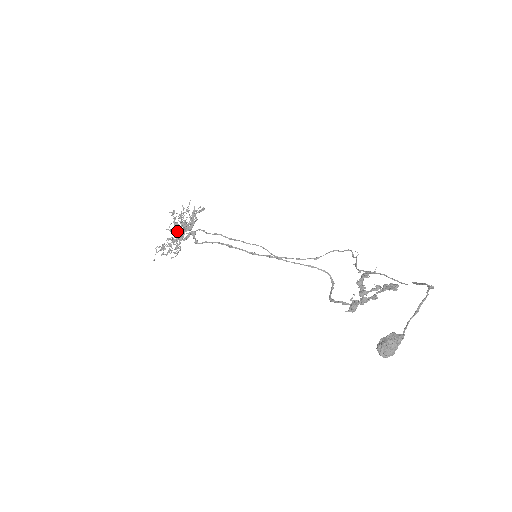
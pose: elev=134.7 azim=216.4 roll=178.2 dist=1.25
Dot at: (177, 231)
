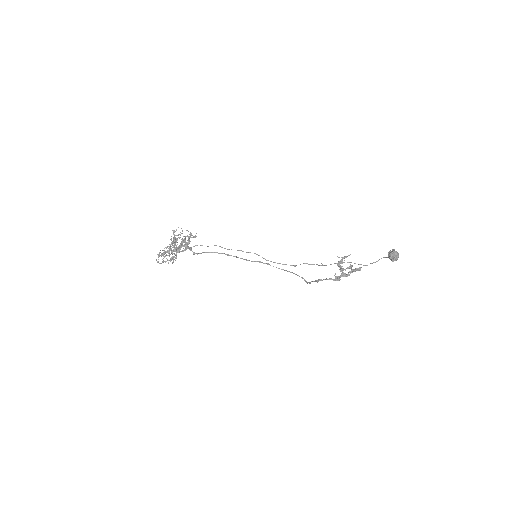
Dot at: (170, 249)
